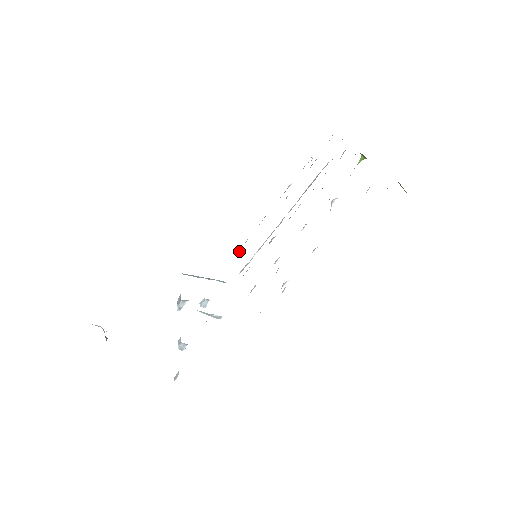
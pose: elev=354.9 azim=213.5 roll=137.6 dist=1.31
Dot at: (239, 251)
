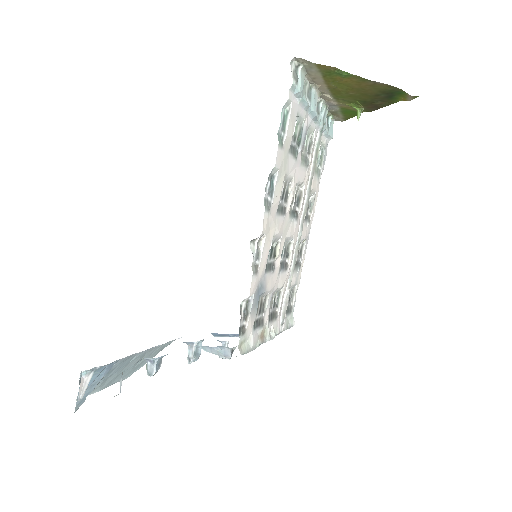
Dot at: (291, 307)
